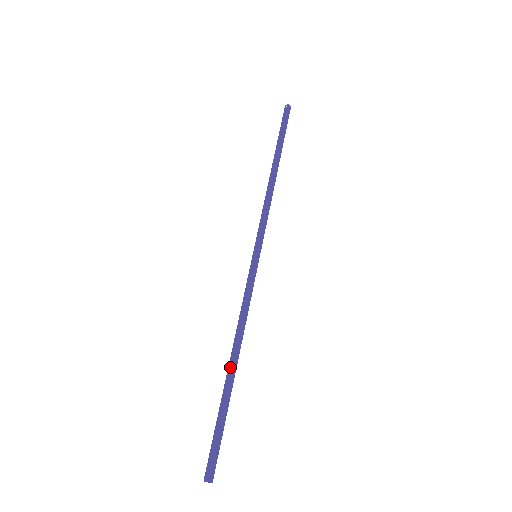
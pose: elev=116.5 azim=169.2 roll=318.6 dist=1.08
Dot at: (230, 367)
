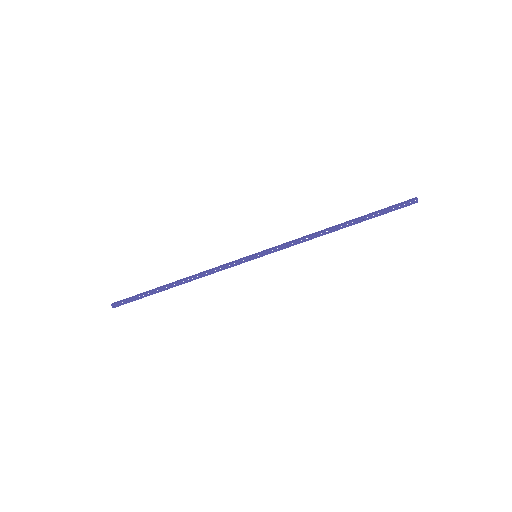
Dot at: (174, 285)
